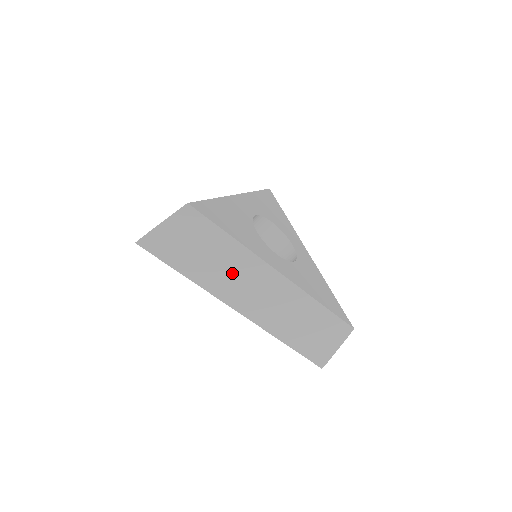
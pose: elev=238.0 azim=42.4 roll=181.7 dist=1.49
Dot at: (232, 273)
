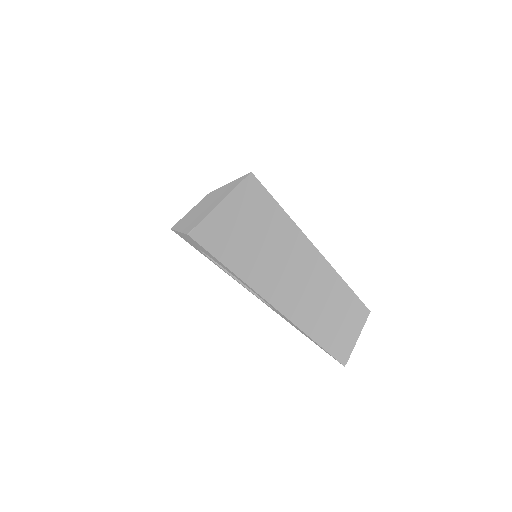
Dot at: (284, 264)
